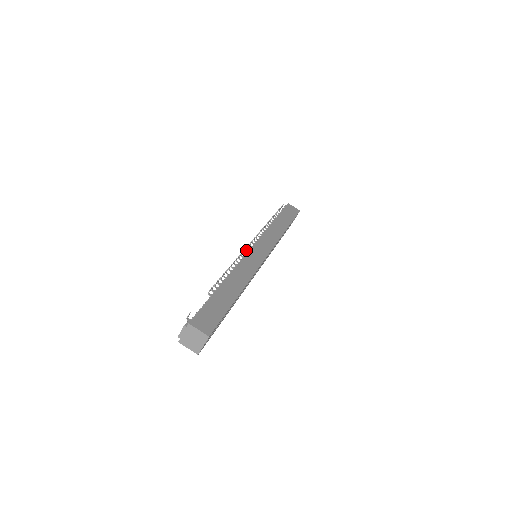
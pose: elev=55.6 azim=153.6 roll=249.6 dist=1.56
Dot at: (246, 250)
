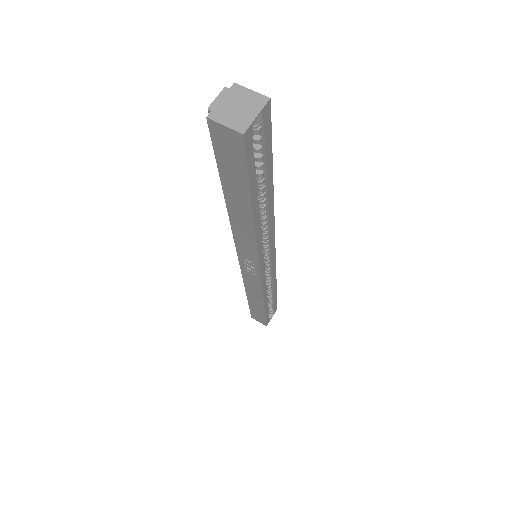
Dot at: occluded
